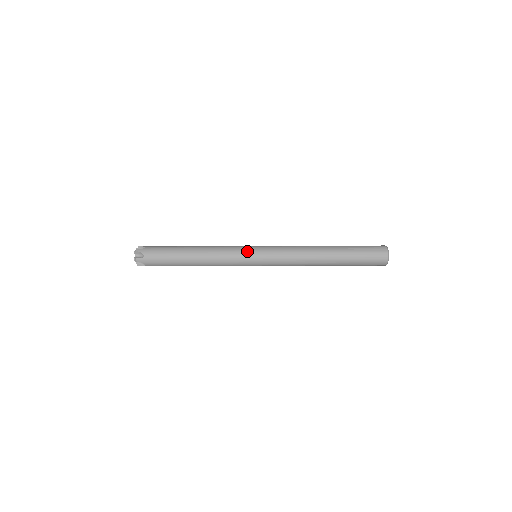
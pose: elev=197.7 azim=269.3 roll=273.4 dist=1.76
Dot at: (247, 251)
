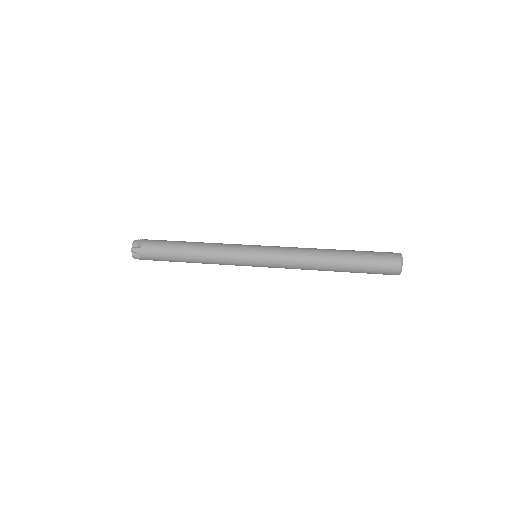
Dot at: (245, 258)
